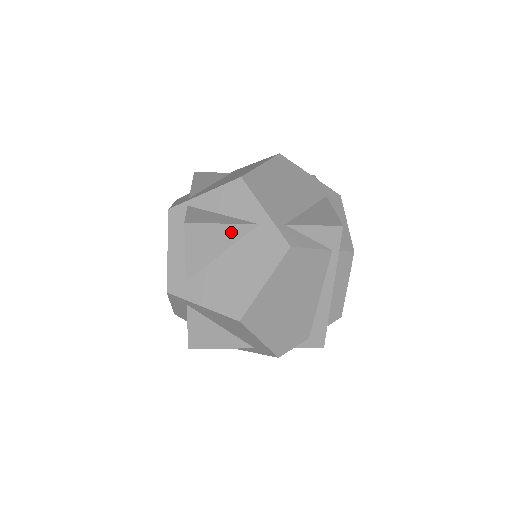
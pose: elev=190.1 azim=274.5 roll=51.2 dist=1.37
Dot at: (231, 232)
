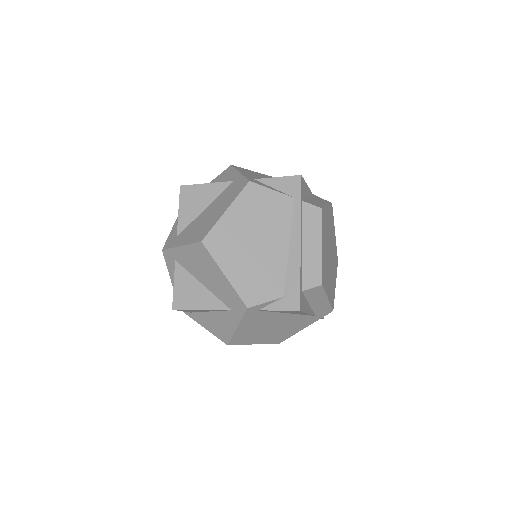
Dot at: (213, 190)
